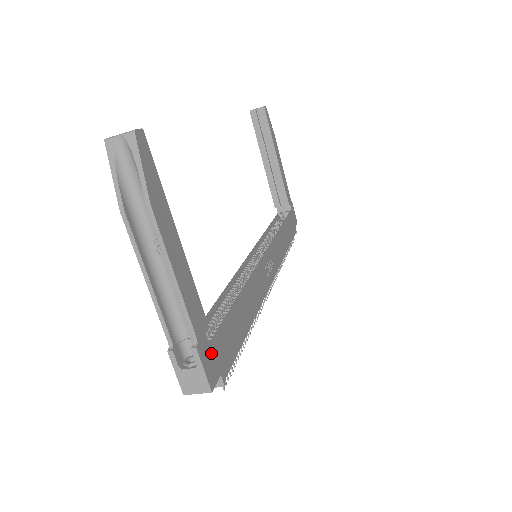
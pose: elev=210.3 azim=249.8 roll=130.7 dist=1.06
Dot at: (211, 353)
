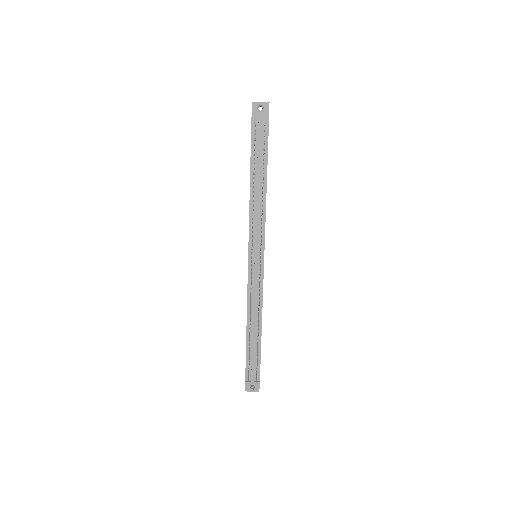
Dot at: occluded
